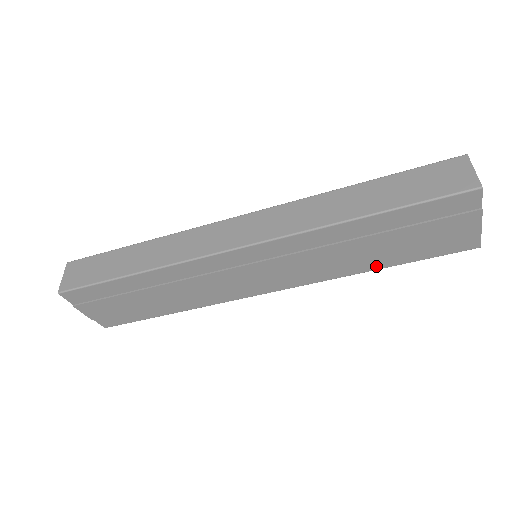
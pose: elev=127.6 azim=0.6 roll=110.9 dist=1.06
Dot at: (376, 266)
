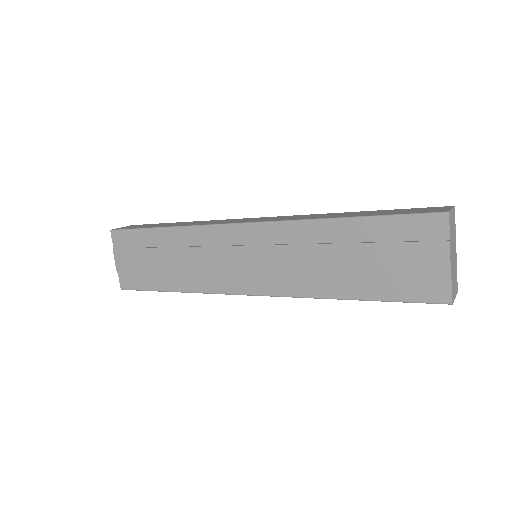
Dot at: (348, 293)
